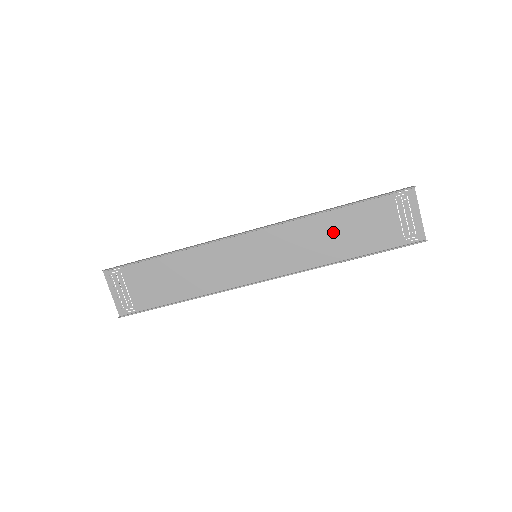
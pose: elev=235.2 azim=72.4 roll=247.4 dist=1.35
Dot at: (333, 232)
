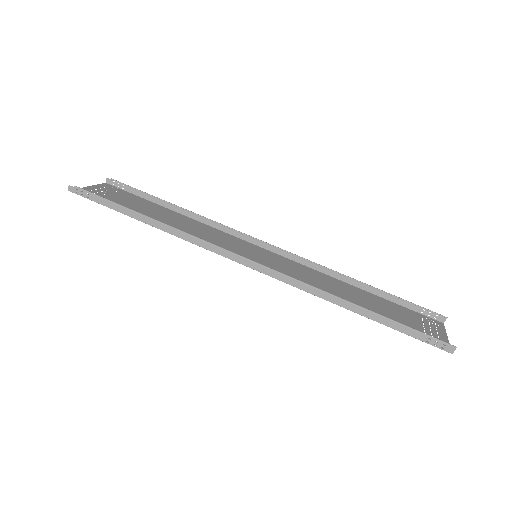
Dot at: (347, 294)
